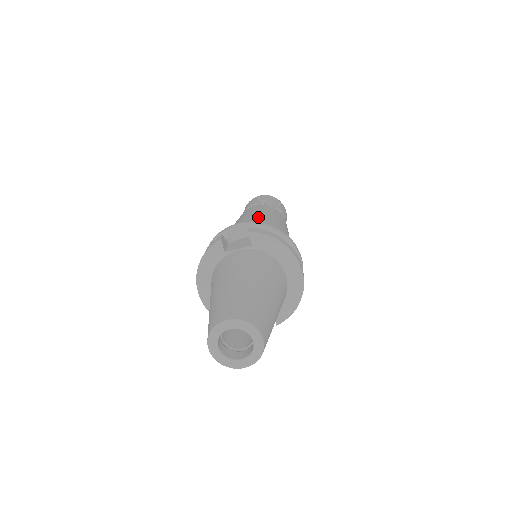
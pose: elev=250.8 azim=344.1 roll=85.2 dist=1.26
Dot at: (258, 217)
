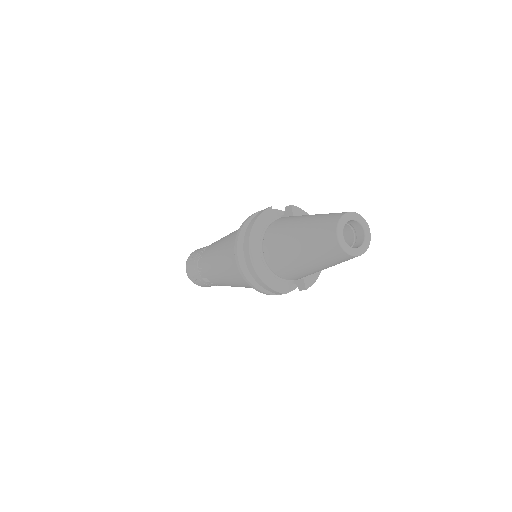
Dot at: occluded
